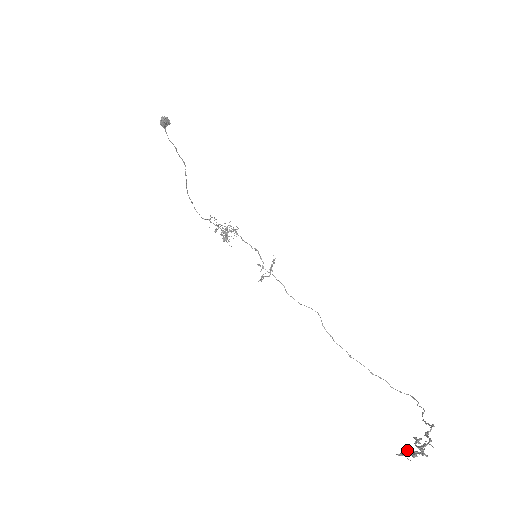
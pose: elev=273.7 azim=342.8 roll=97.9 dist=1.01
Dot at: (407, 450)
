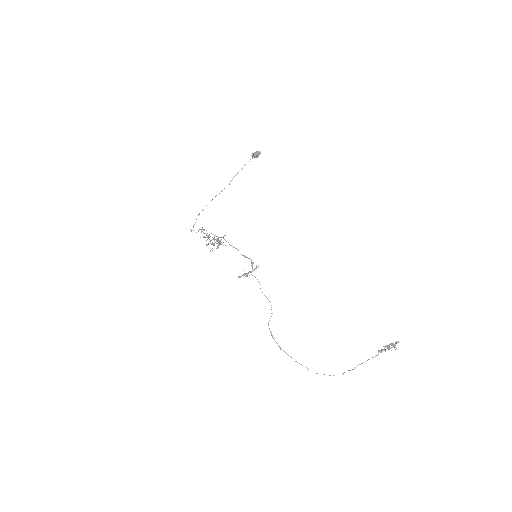
Dot at: (381, 351)
